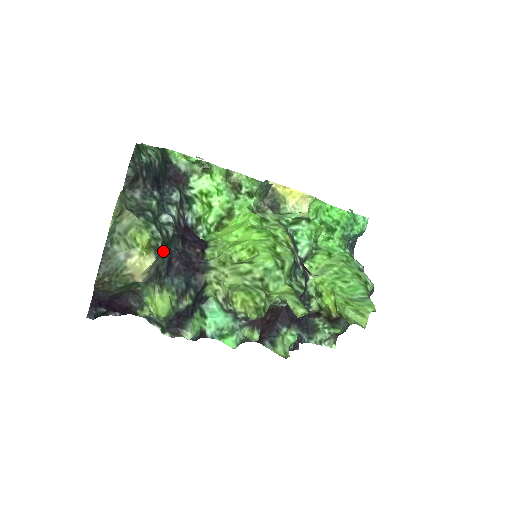
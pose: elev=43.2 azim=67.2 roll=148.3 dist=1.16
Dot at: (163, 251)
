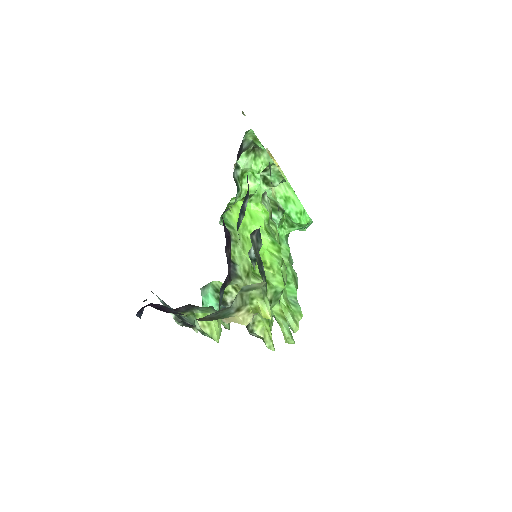
Dot at: occluded
